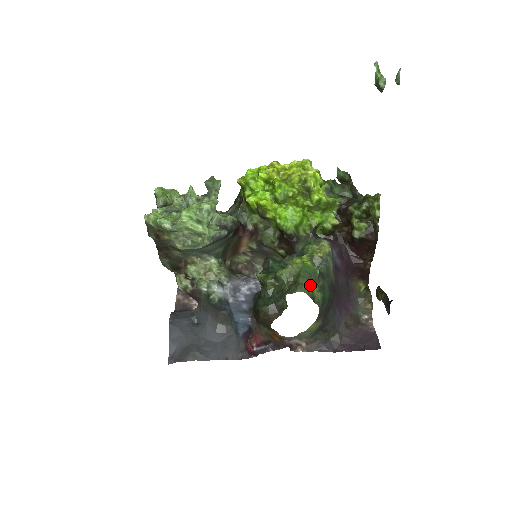
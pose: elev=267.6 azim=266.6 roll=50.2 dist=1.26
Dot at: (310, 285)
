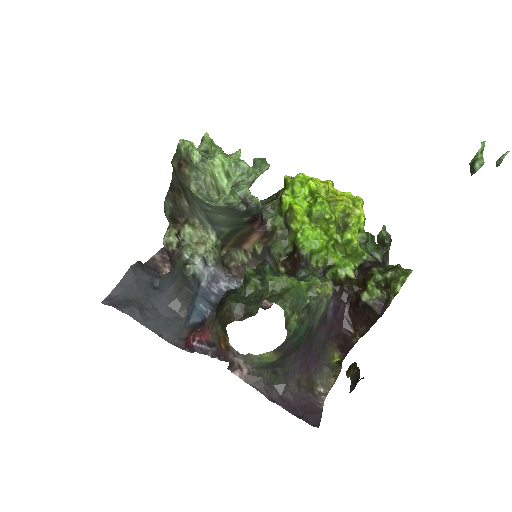
Dot at: (293, 307)
